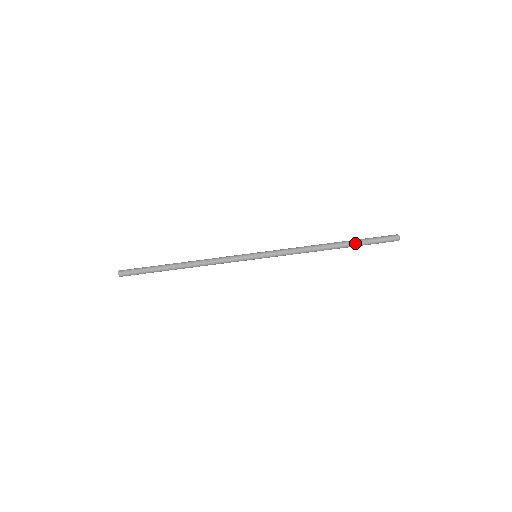
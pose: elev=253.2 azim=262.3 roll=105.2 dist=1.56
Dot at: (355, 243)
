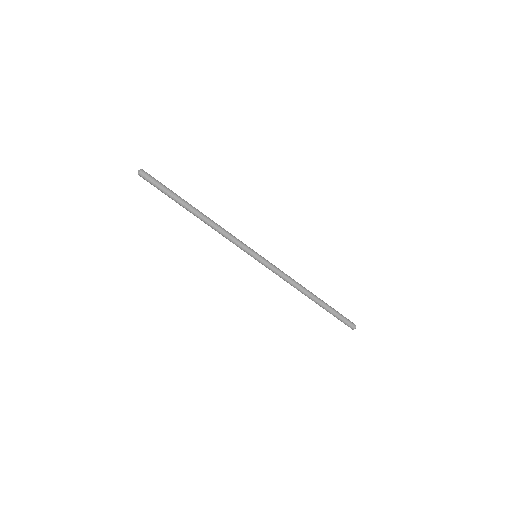
Dot at: (328, 305)
